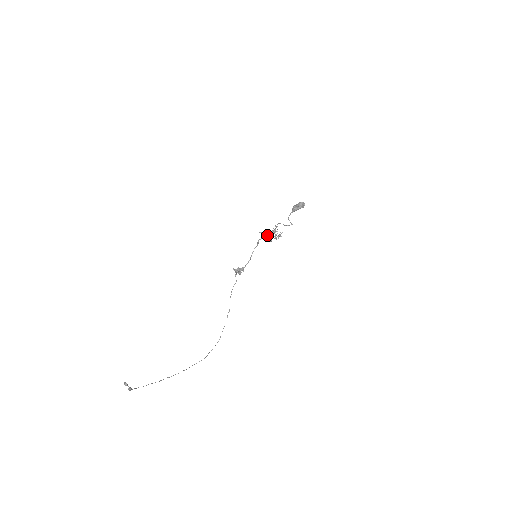
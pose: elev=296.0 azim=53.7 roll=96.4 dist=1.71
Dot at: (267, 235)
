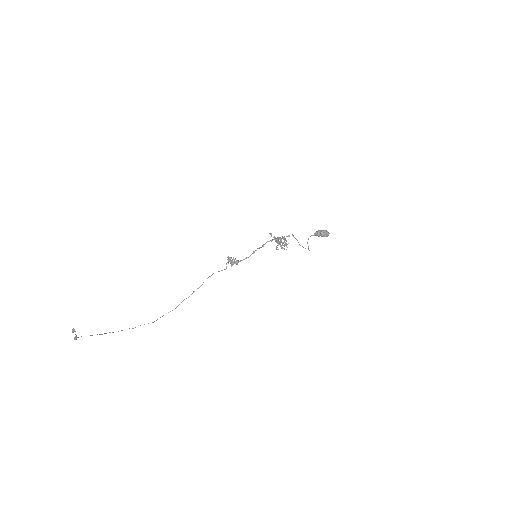
Dot at: (276, 240)
